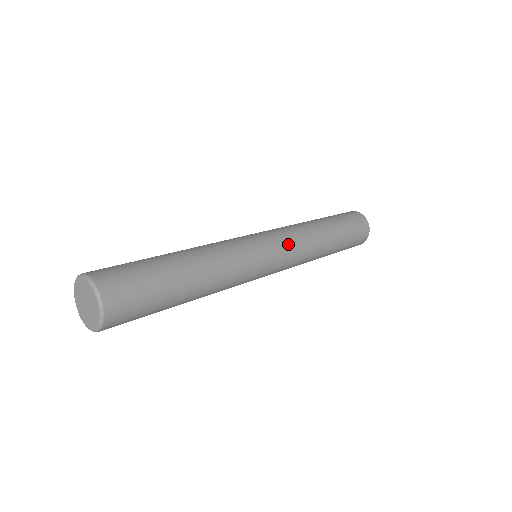
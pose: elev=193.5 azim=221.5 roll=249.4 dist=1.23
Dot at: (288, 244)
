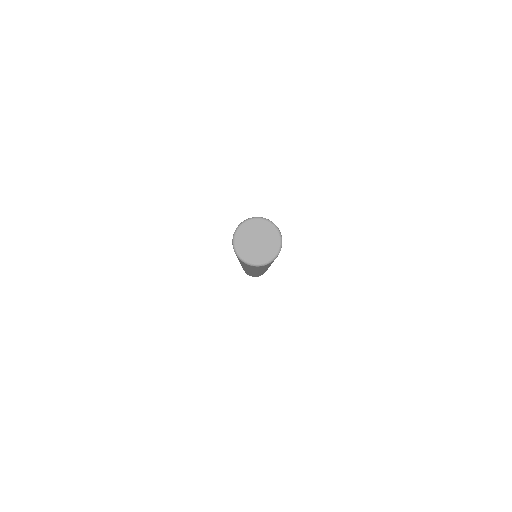
Dot at: occluded
